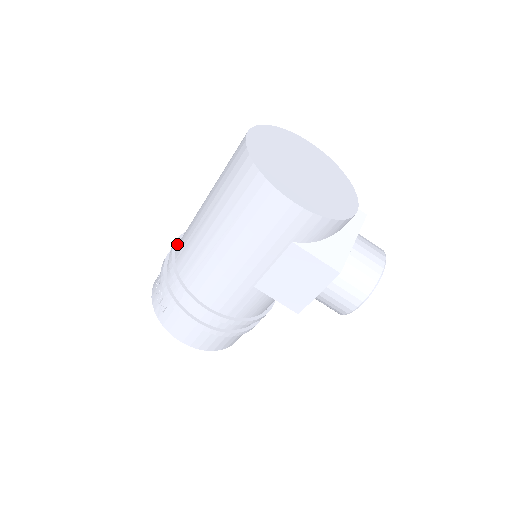
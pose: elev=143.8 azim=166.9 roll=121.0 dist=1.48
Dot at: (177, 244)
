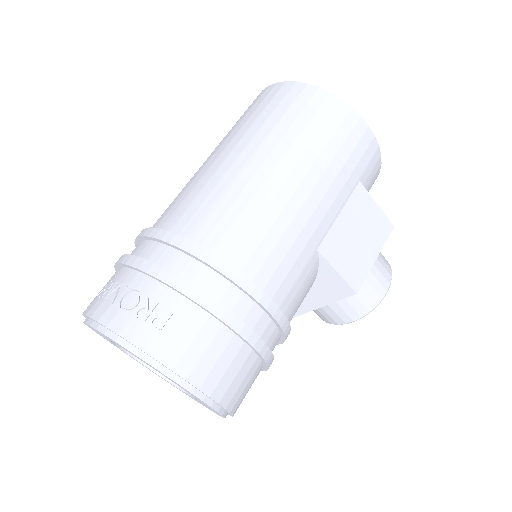
Dot at: occluded
